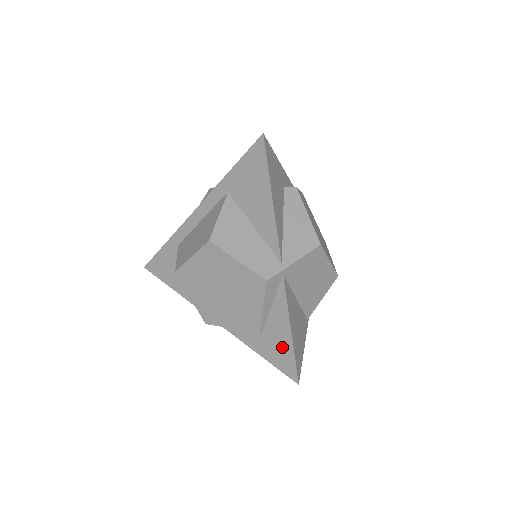
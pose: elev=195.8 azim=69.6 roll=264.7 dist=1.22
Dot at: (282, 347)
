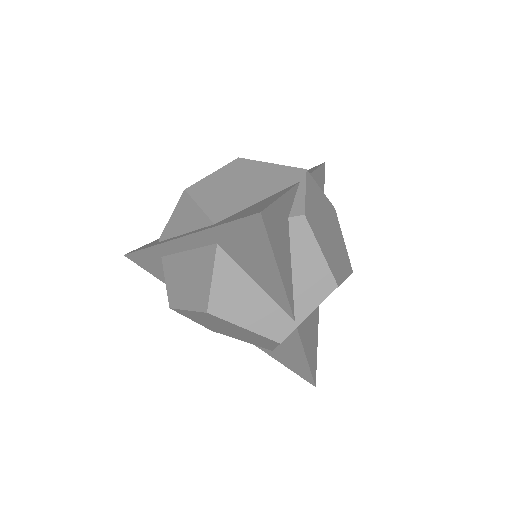
Dot at: (298, 364)
